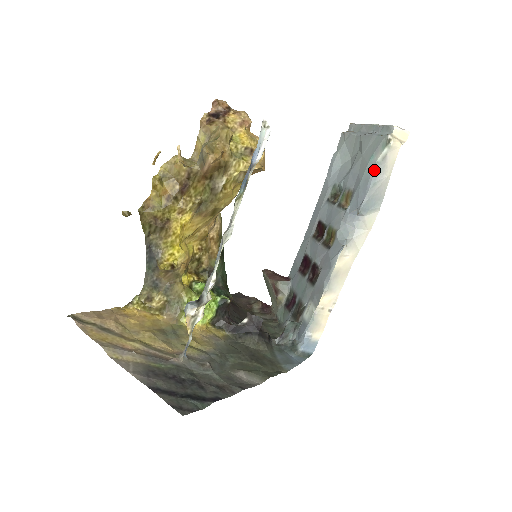
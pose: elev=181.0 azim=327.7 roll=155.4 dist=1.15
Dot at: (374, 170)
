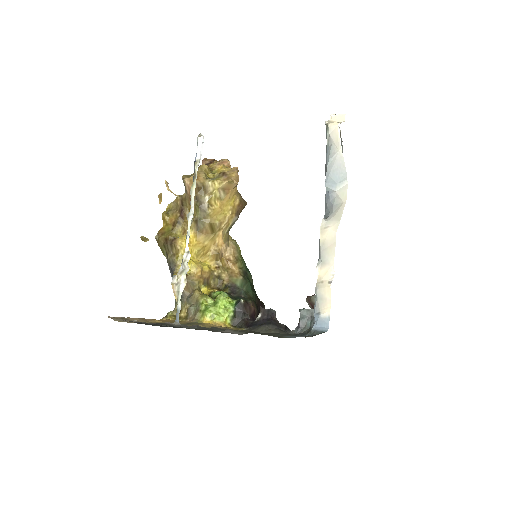
Dot at: (327, 152)
